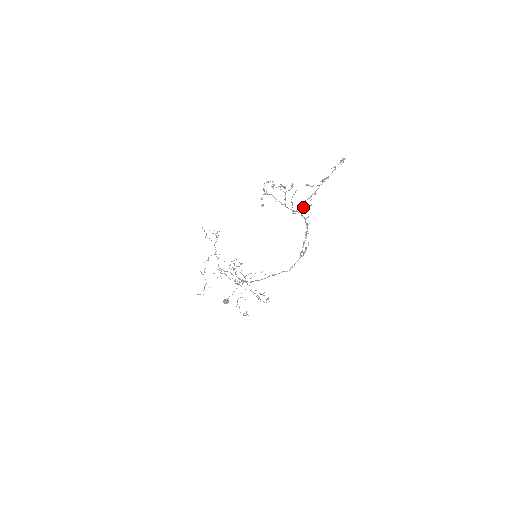
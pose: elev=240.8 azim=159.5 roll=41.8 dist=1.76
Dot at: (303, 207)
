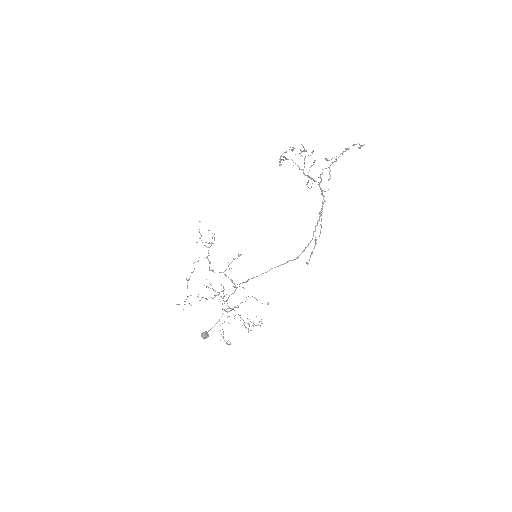
Dot at: (322, 174)
